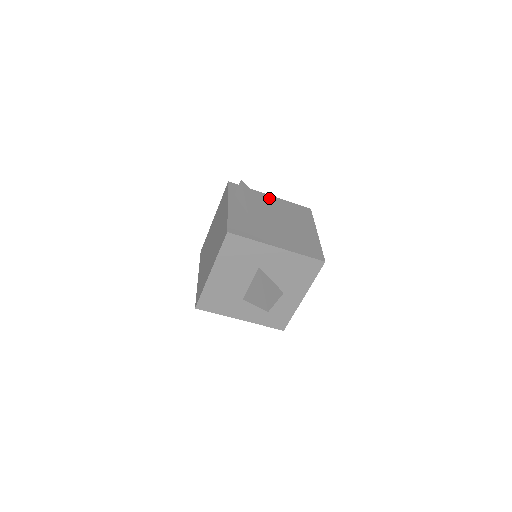
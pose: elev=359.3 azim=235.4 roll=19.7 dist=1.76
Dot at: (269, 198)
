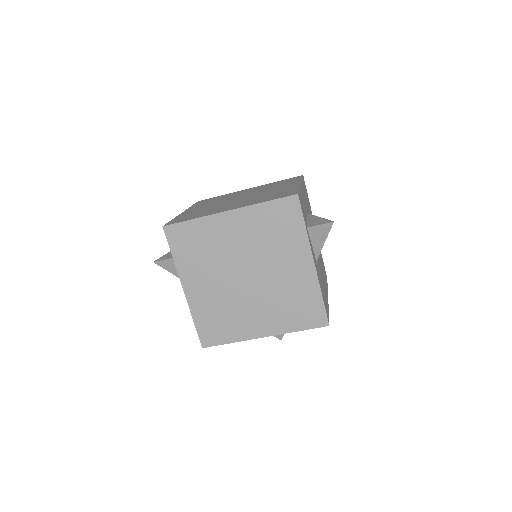
Dot at: (303, 193)
